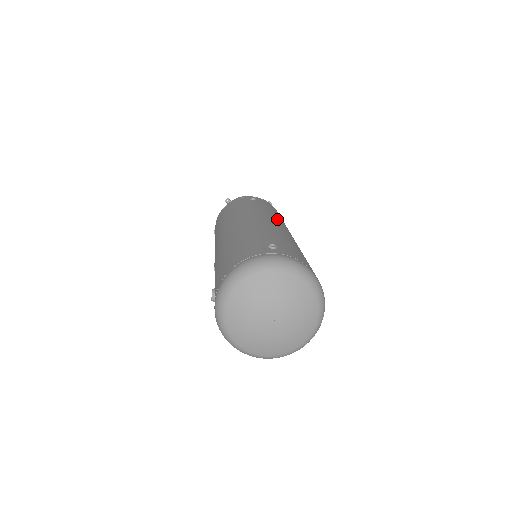
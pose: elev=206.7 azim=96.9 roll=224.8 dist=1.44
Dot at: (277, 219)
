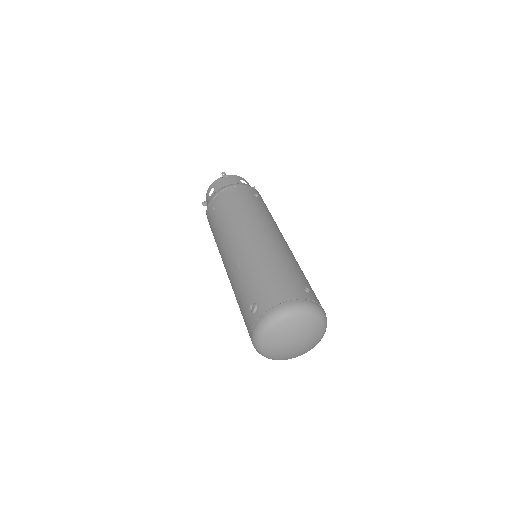
Dot at: occluded
